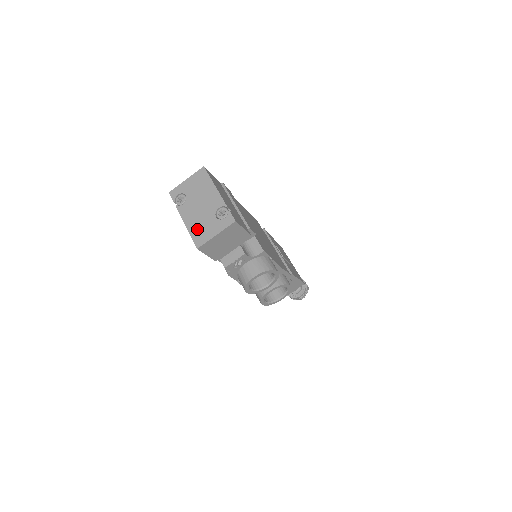
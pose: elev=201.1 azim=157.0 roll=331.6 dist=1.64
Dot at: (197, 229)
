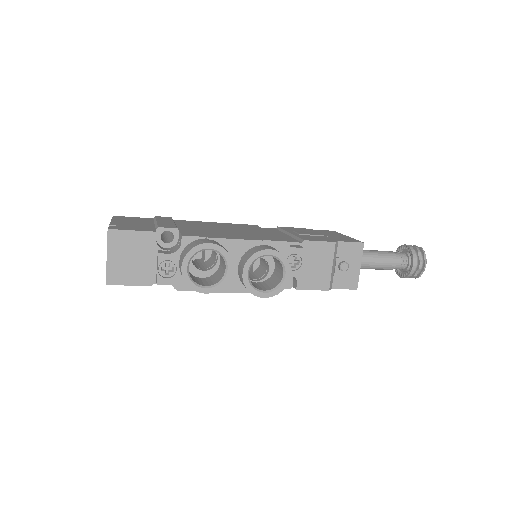
Dot at: occluded
